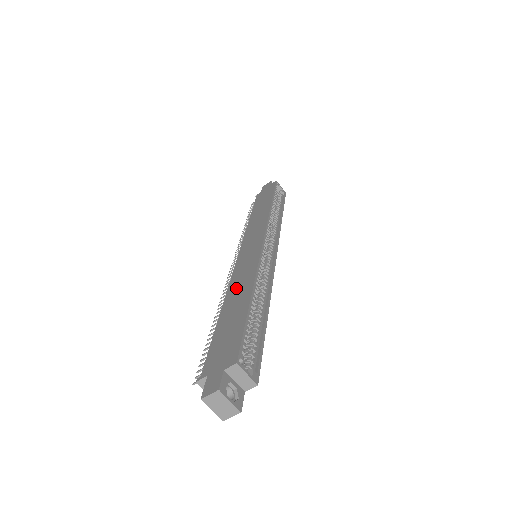
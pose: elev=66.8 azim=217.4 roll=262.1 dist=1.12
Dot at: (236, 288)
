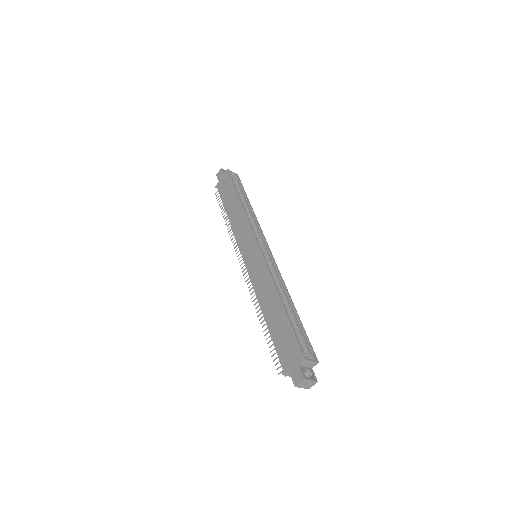
Dot at: (264, 296)
